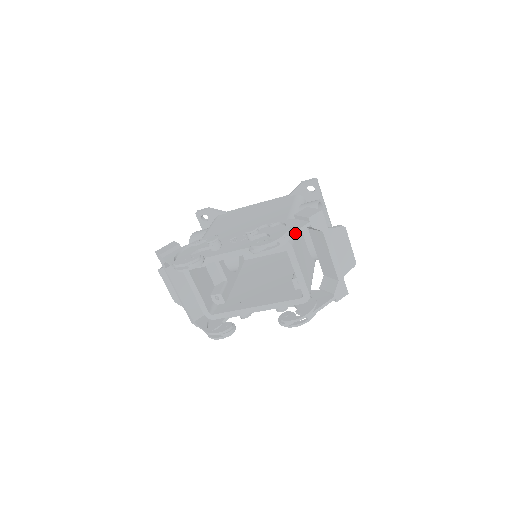
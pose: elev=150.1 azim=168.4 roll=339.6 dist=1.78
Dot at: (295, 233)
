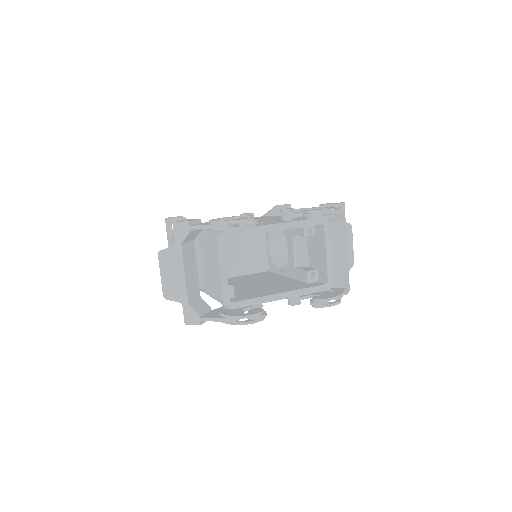
Dot at: (338, 211)
